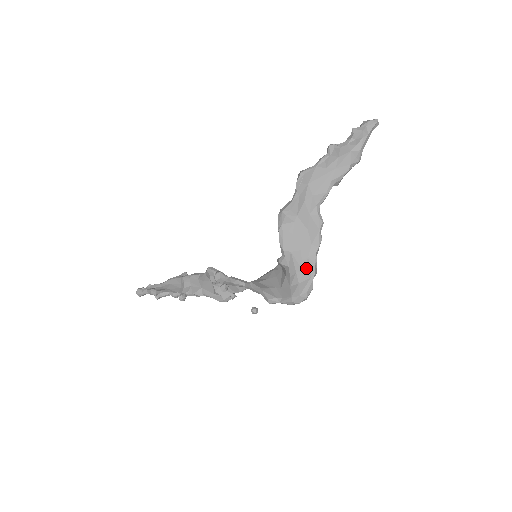
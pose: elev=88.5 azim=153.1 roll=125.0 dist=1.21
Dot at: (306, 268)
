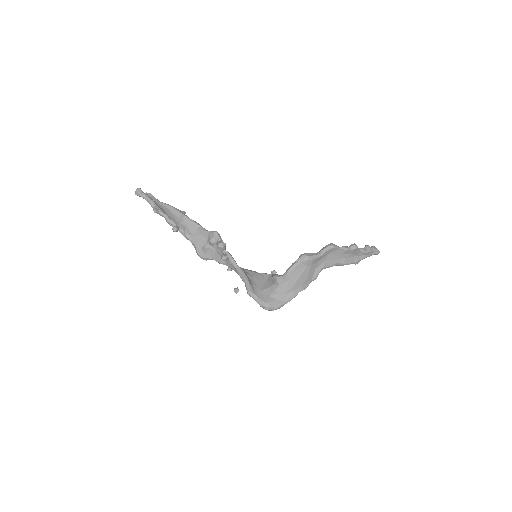
Dot at: (288, 295)
